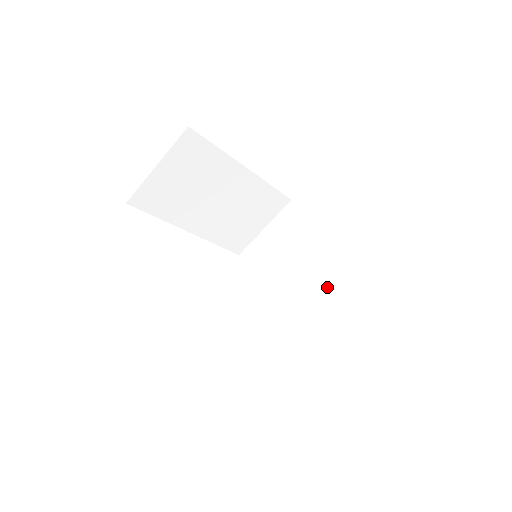
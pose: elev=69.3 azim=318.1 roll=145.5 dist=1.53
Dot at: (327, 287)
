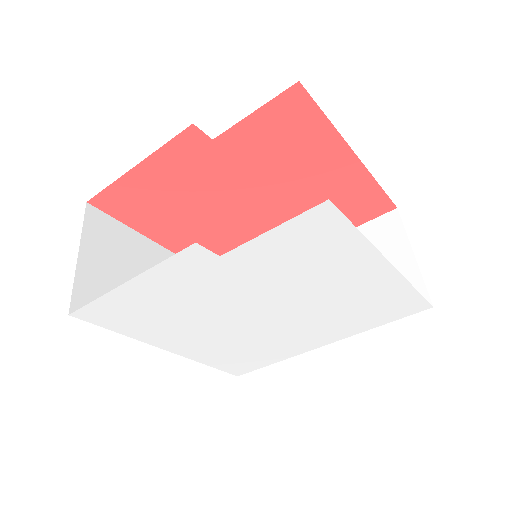
Dot at: occluded
